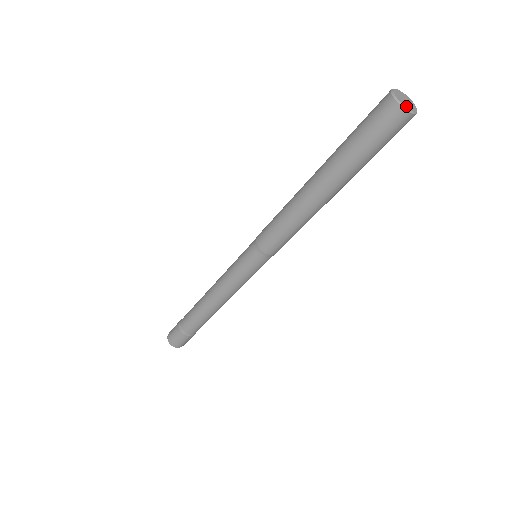
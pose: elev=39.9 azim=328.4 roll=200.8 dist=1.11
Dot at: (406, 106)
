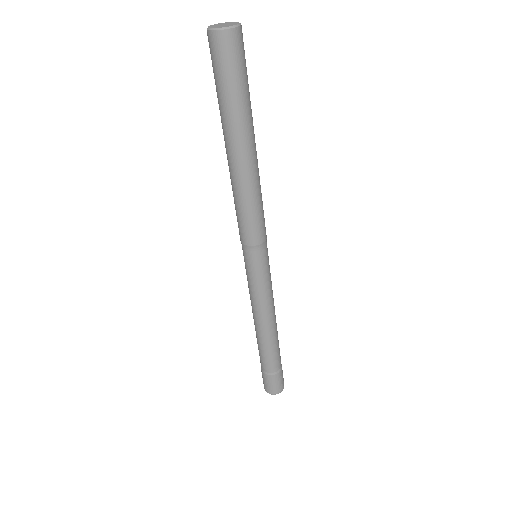
Dot at: (228, 26)
